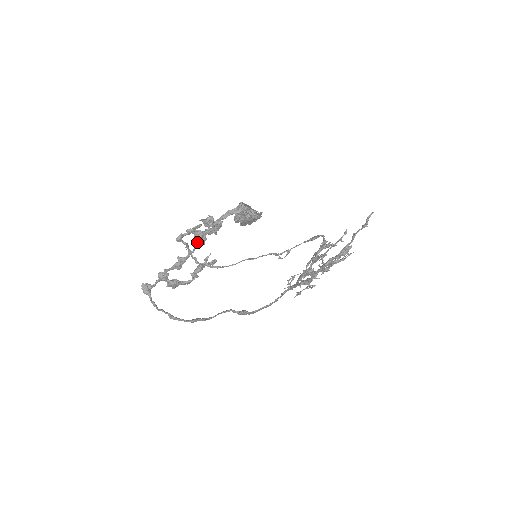
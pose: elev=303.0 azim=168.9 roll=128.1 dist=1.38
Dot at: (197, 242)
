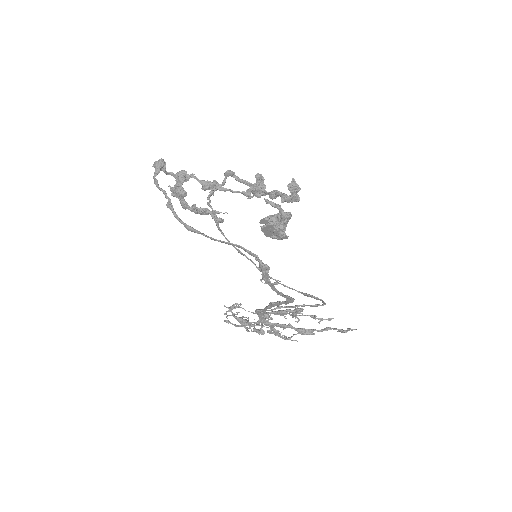
Dot at: (249, 190)
